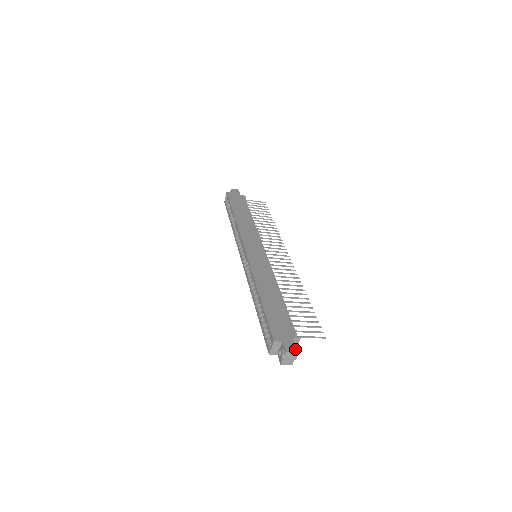
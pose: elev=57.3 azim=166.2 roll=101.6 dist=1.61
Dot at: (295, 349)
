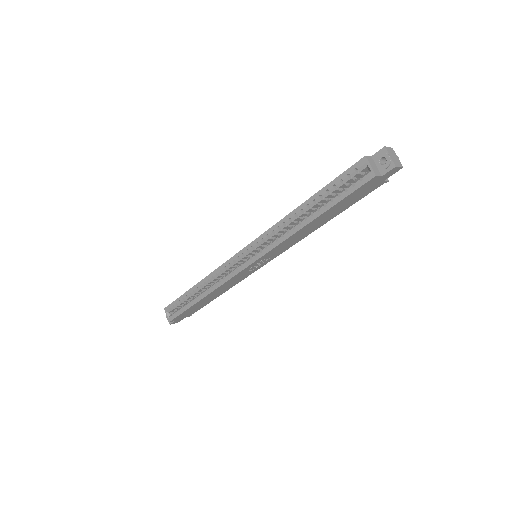
Dot at: occluded
